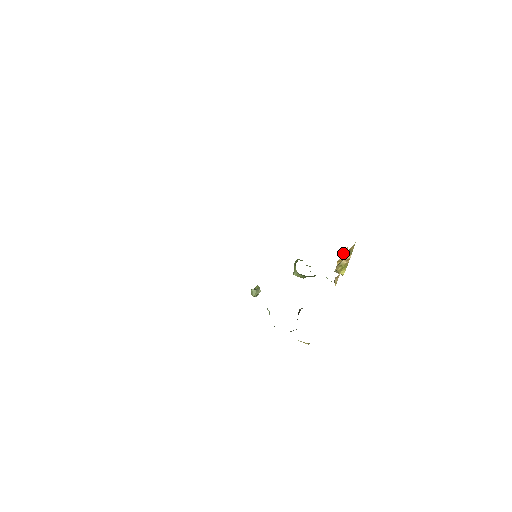
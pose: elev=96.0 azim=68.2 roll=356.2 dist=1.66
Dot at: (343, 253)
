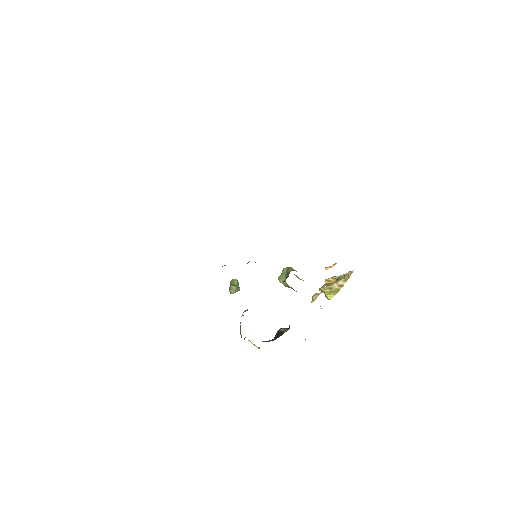
Dot at: (328, 267)
